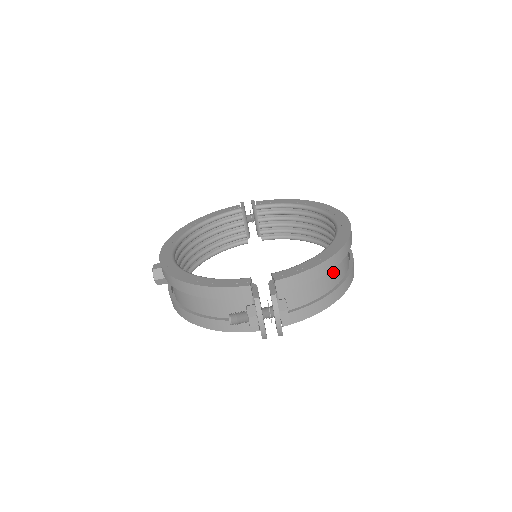
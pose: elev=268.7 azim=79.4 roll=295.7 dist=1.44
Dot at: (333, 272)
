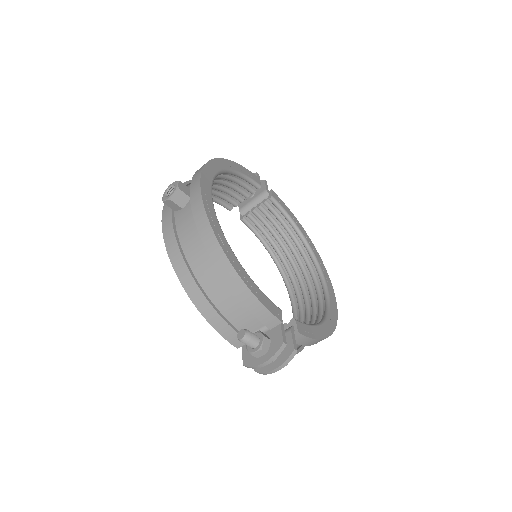
Dot at: occluded
